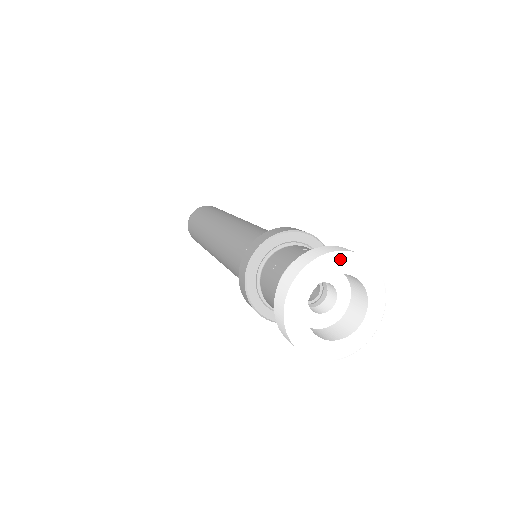
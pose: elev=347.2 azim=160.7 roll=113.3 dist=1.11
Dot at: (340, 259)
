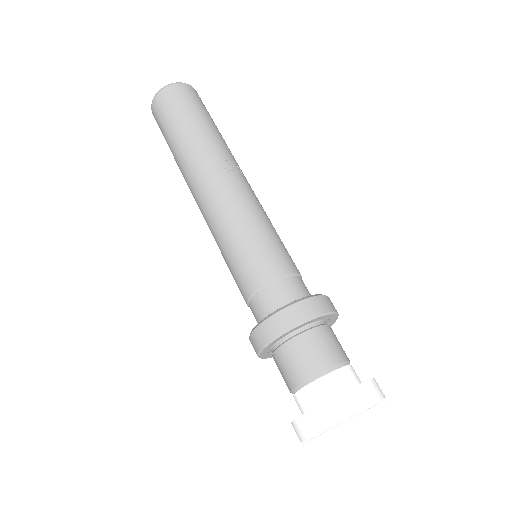
Dot at: occluded
